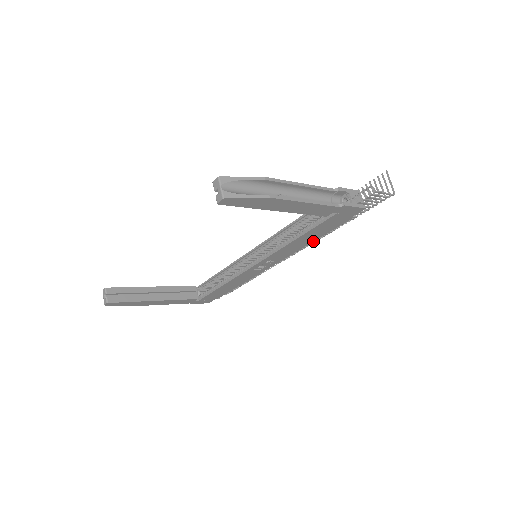
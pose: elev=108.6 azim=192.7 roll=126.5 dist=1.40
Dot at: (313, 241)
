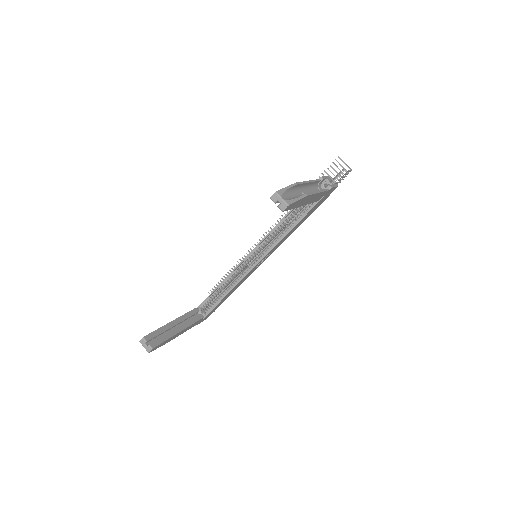
Dot at: occluded
